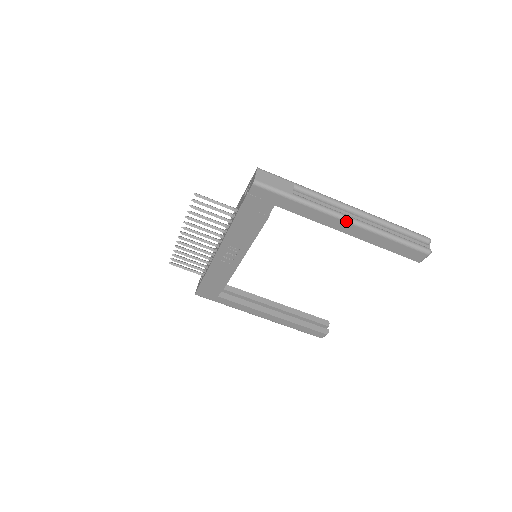
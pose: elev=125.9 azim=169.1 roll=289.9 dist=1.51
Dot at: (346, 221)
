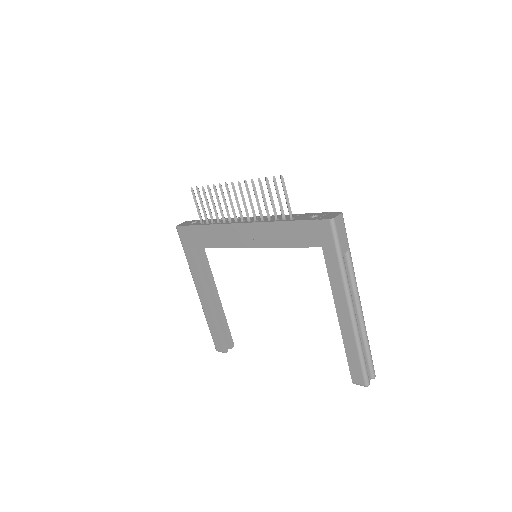
Dot at: (349, 309)
